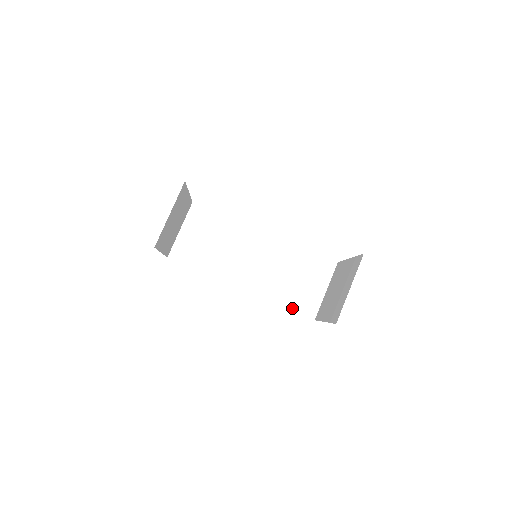
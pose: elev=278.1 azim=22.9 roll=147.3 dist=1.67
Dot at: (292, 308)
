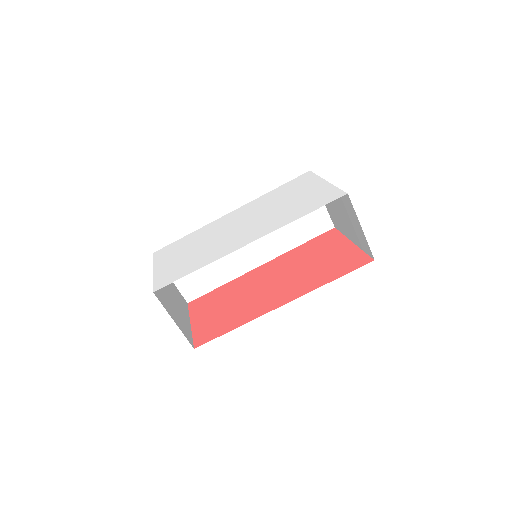
Dot at: (310, 238)
